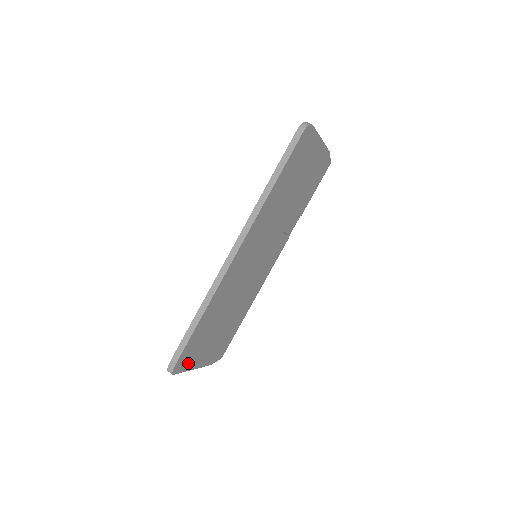
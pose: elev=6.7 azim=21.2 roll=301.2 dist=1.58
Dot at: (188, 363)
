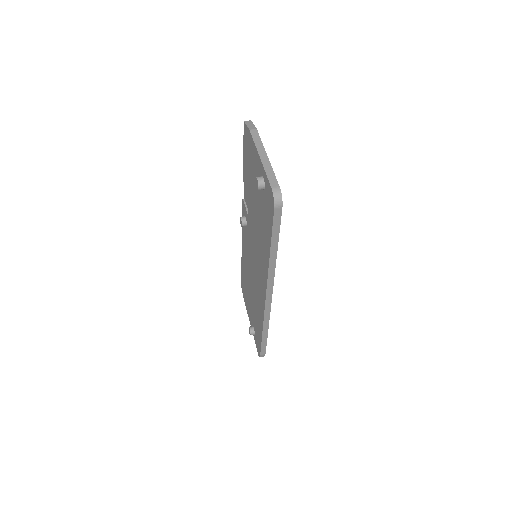
Dot at: occluded
